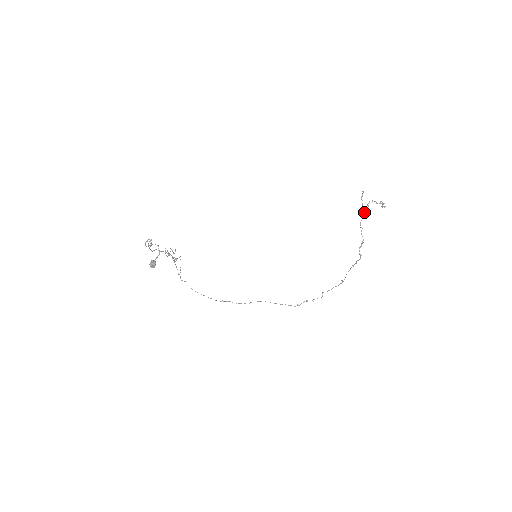
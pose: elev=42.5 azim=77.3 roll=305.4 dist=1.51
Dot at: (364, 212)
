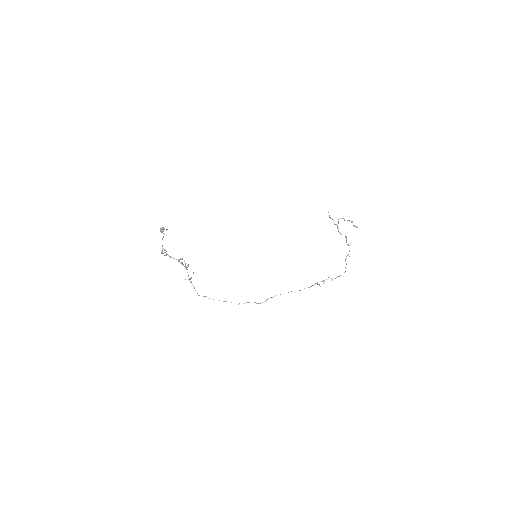
Dot at: (337, 225)
